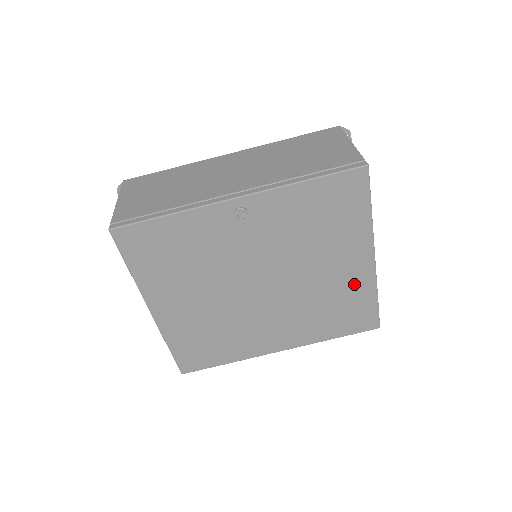
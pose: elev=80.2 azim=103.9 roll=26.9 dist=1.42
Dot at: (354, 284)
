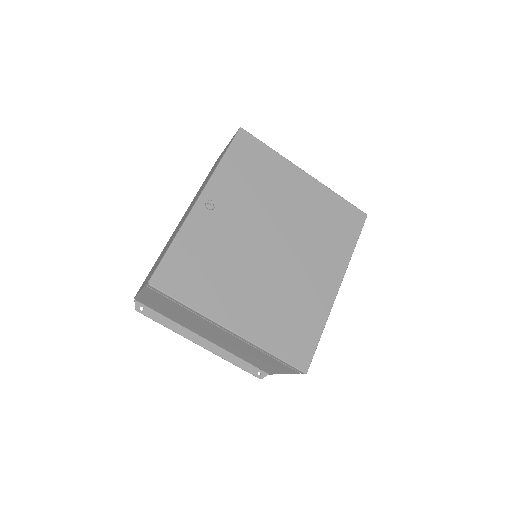
Dot at: (317, 198)
